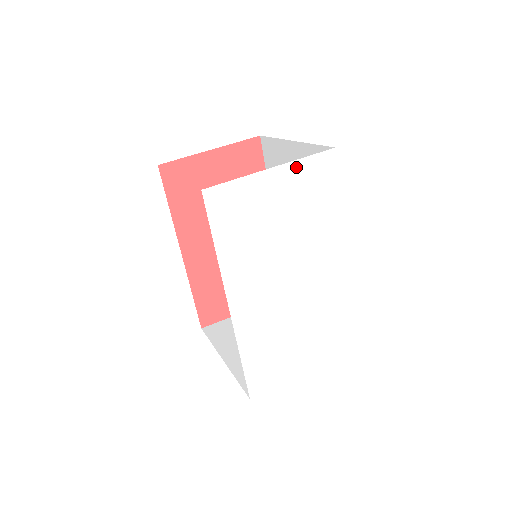
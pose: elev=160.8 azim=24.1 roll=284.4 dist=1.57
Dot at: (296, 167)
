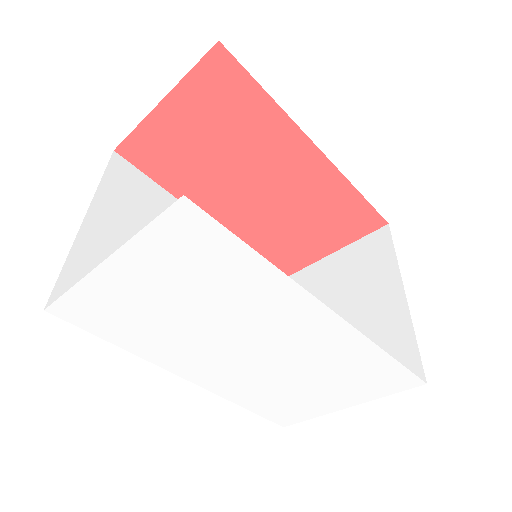
Dot at: (139, 246)
